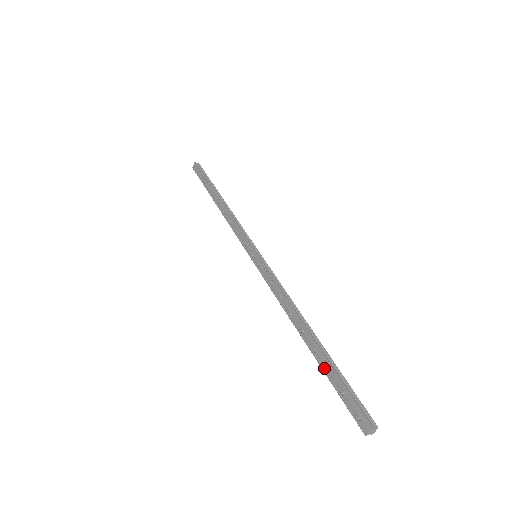
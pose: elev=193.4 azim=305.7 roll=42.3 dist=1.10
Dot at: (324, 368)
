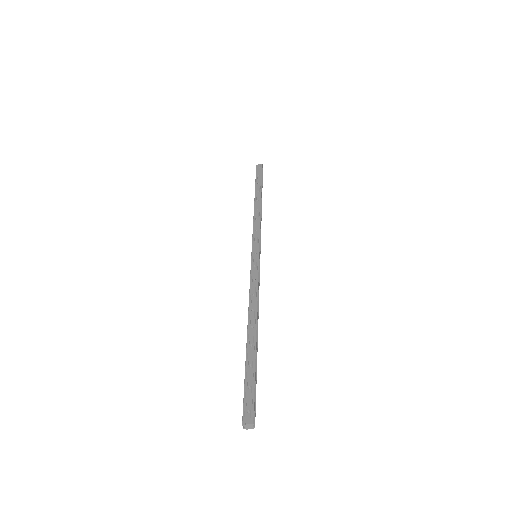
Dot at: (248, 361)
